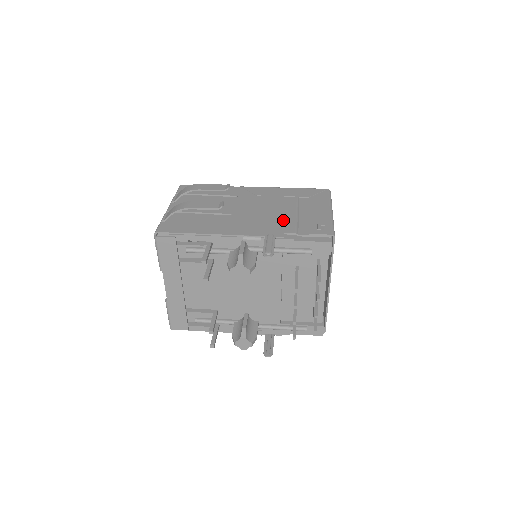
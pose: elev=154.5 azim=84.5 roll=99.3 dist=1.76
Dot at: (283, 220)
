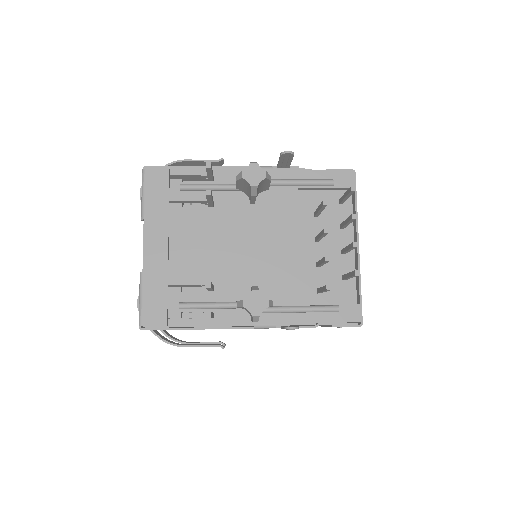
Dot at: occluded
